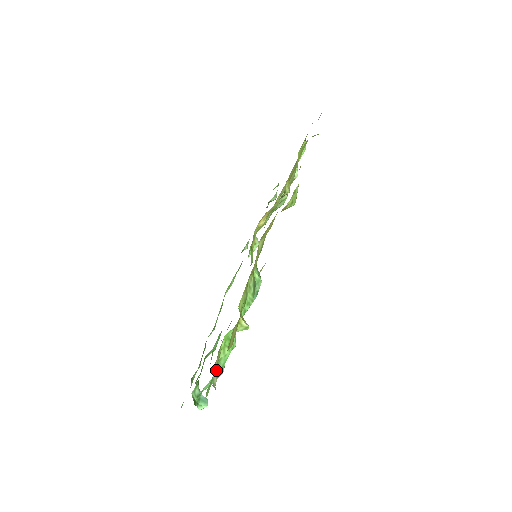
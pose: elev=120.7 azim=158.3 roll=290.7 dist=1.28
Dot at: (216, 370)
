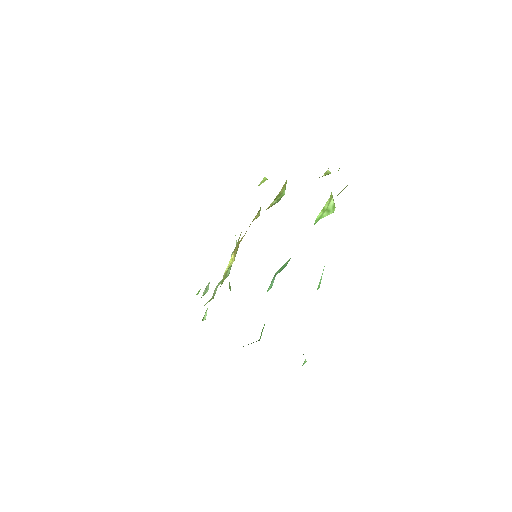
Dot at: occluded
